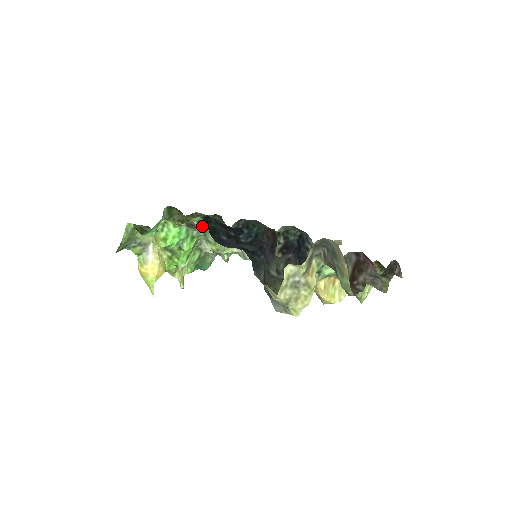
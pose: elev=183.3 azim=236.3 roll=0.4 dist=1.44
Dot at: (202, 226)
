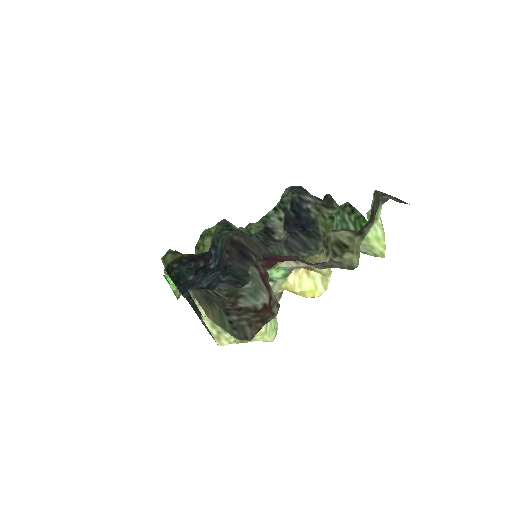
Dot at: occluded
